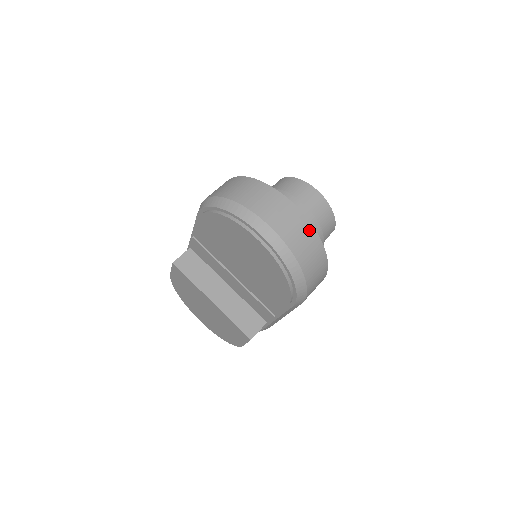
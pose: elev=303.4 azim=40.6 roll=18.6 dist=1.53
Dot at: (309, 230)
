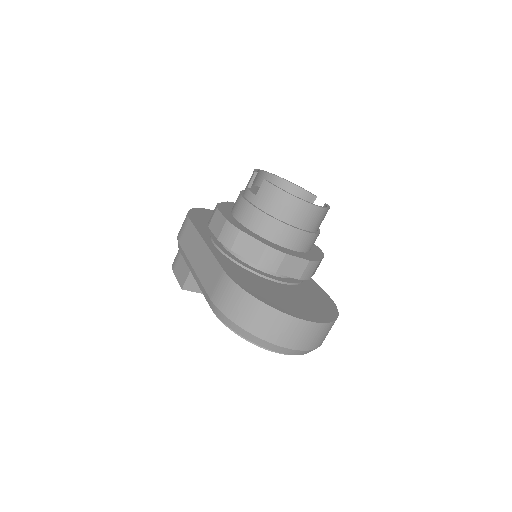
Dot at: (327, 327)
